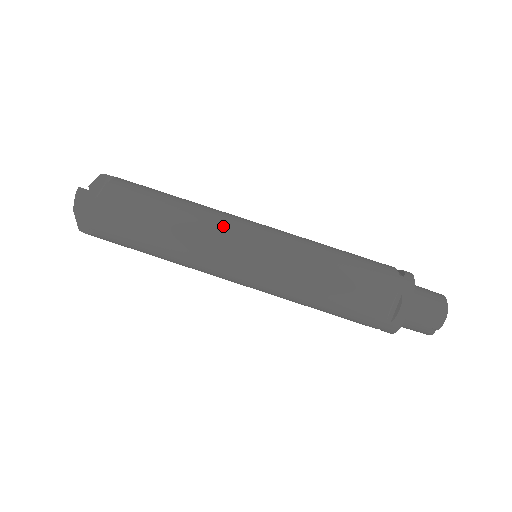
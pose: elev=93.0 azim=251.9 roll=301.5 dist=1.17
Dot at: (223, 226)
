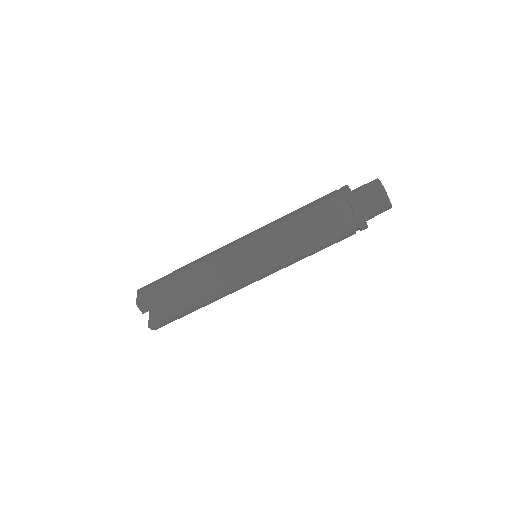
Dot at: (235, 283)
